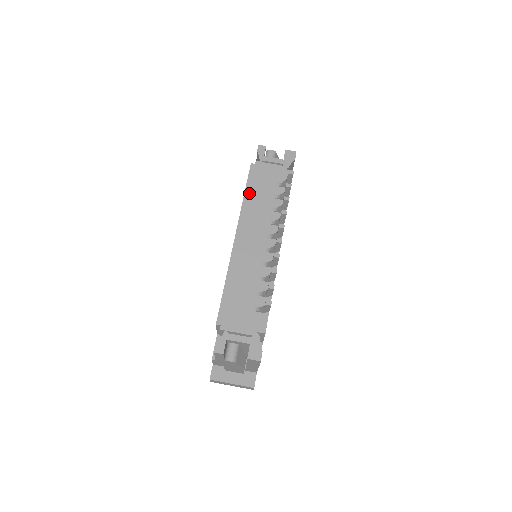
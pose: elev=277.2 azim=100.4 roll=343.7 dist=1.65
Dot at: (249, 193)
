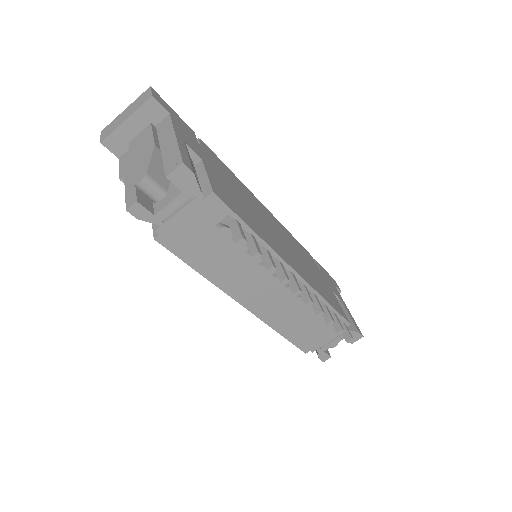
Dot at: (201, 266)
